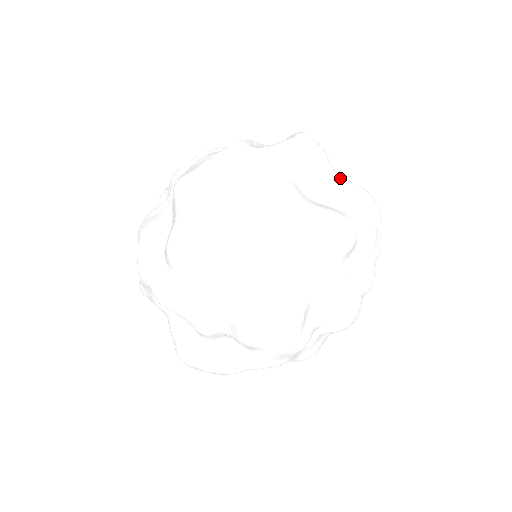
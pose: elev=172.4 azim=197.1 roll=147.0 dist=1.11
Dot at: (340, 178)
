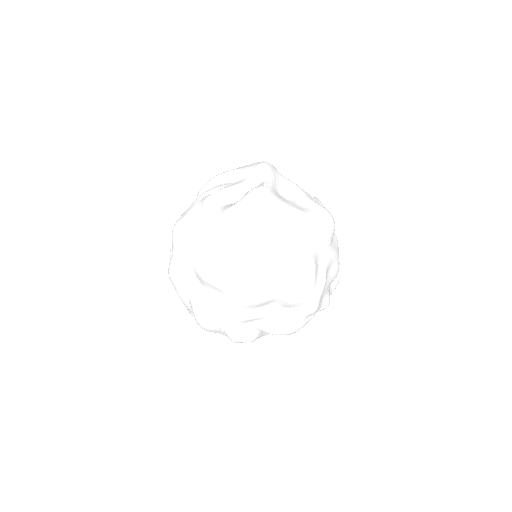
Dot at: (261, 249)
